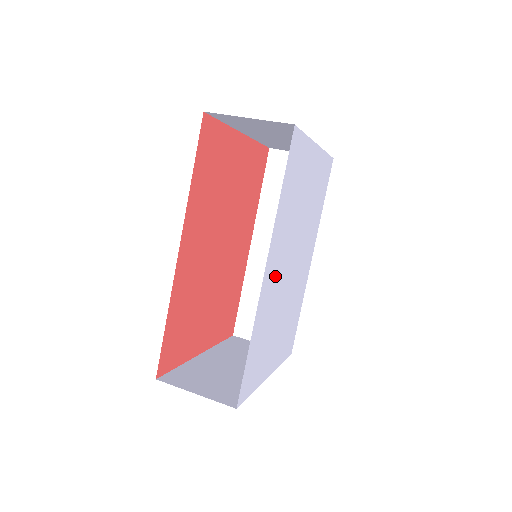
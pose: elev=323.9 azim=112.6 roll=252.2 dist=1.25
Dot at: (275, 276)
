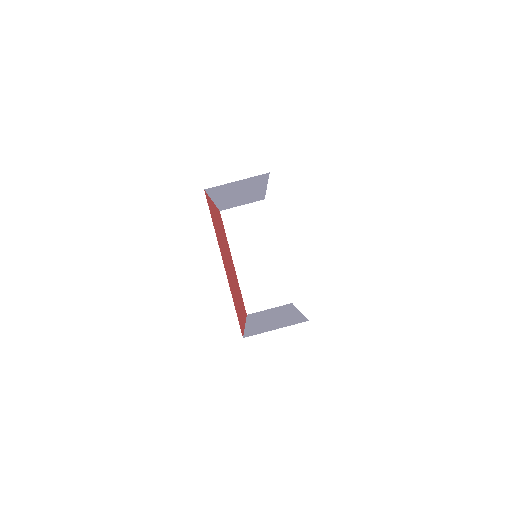
Dot at: occluded
